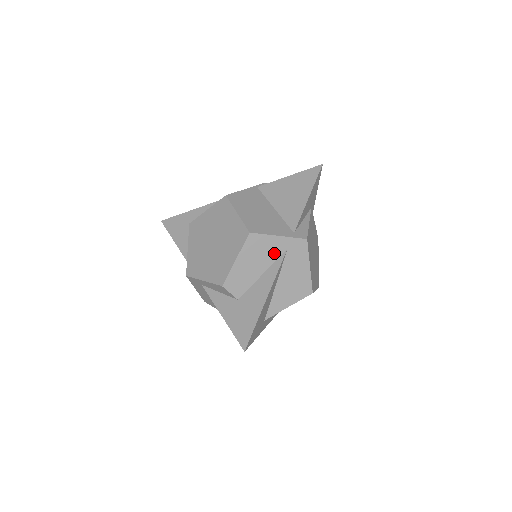
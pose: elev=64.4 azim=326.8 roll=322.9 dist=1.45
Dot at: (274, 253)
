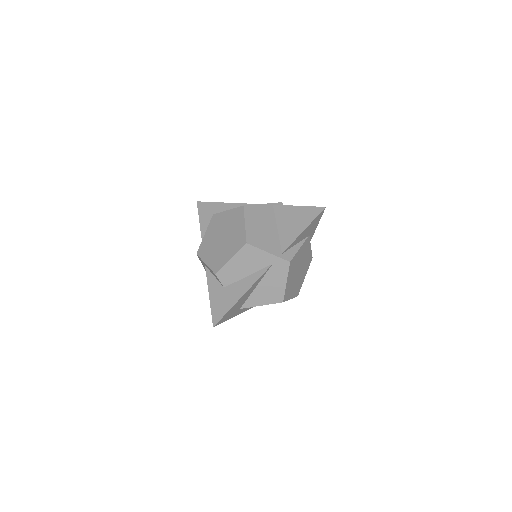
Dot at: (261, 264)
